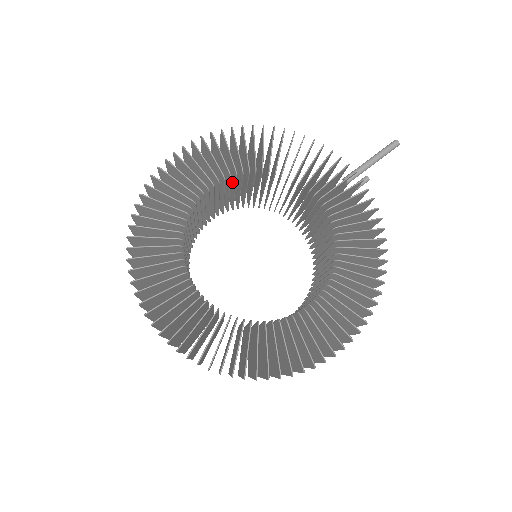
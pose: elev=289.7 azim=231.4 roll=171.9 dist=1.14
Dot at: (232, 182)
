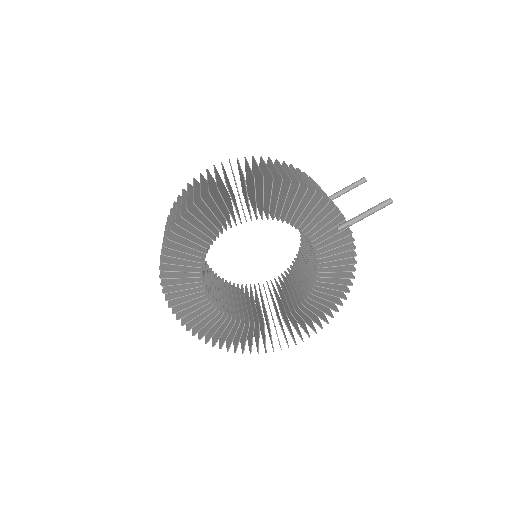
Dot at: occluded
